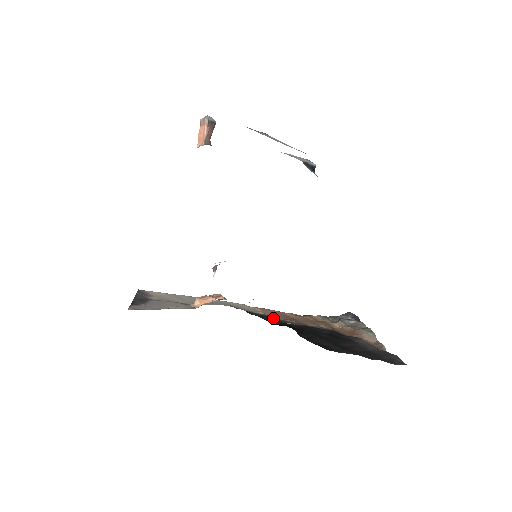
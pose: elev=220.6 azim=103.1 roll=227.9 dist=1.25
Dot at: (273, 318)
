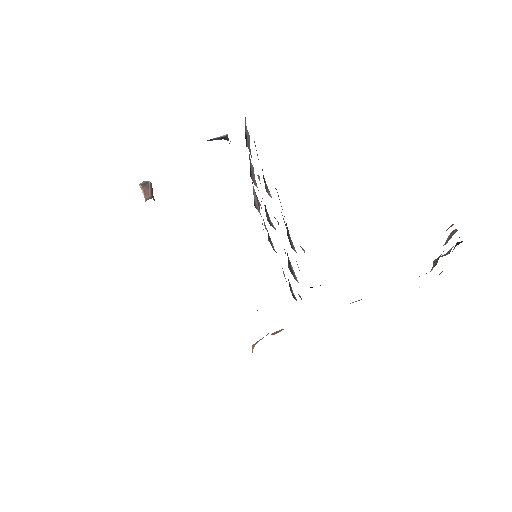
Dot at: occluded
